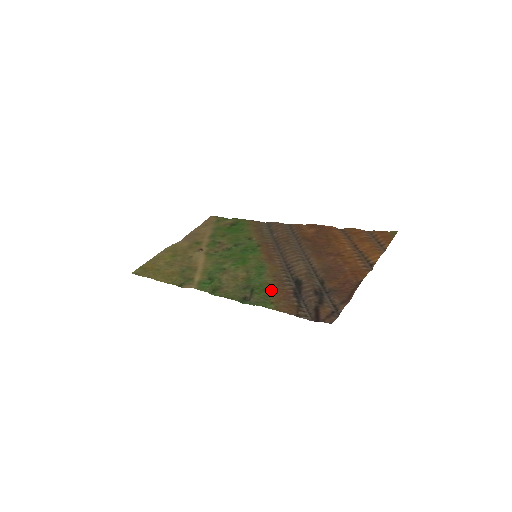
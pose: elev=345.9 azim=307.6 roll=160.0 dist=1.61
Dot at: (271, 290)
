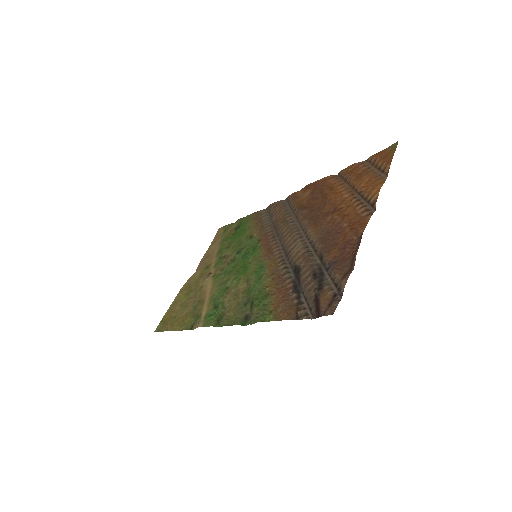
Dot at: (270, 294)
